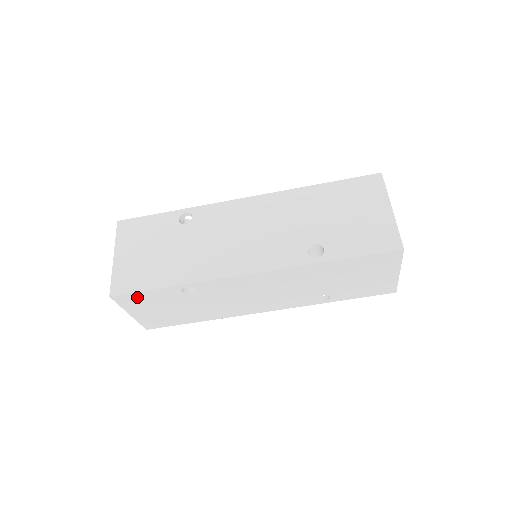
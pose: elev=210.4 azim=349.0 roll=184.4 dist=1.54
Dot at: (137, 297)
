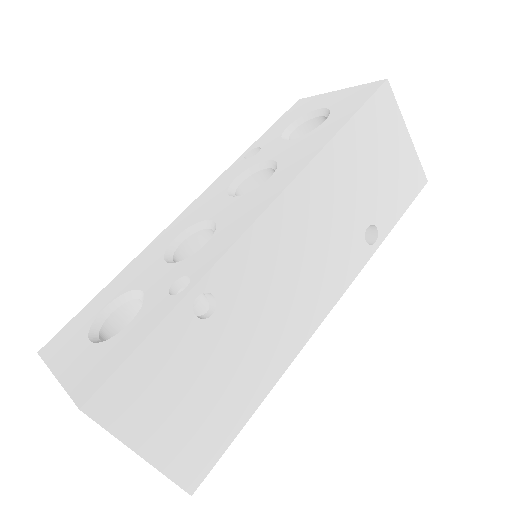
Dot at: occluded
